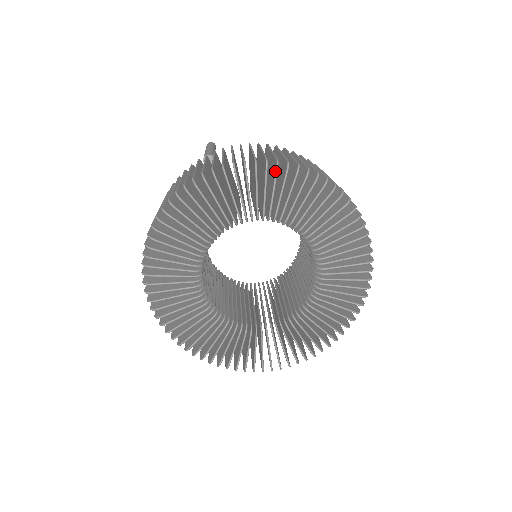
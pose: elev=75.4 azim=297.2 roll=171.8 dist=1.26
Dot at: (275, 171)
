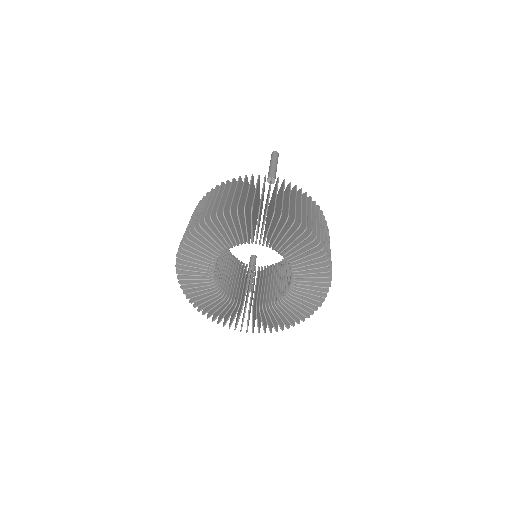
Dot at: (306, 237)
